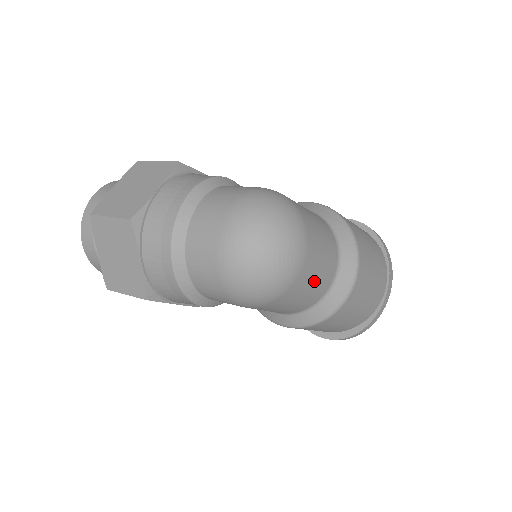
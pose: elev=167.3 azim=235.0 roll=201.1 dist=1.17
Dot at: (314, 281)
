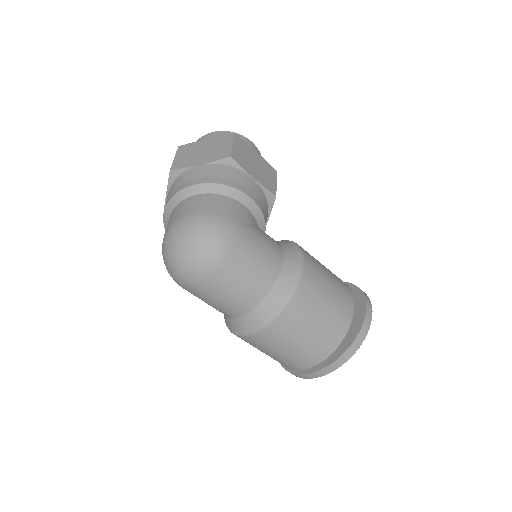
Dot at: (214, 302)
